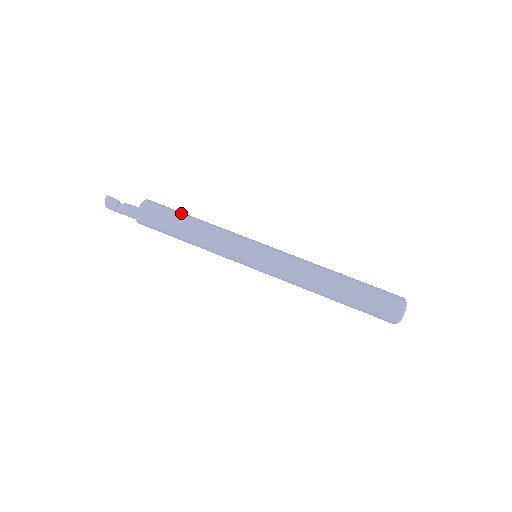
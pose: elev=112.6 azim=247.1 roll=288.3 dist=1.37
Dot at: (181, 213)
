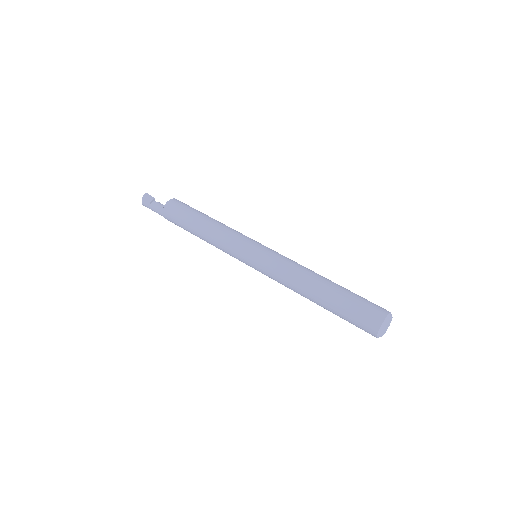
Dot at: occluded
